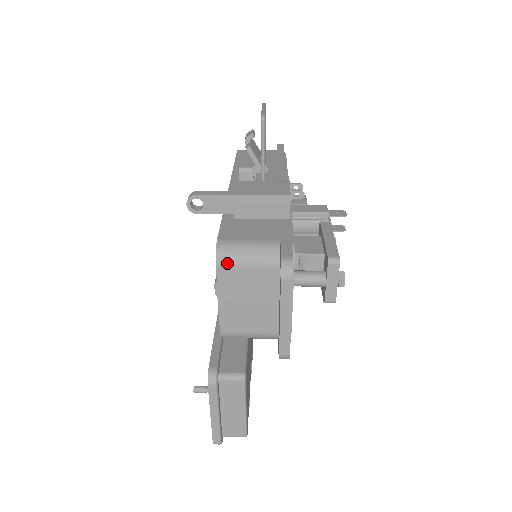
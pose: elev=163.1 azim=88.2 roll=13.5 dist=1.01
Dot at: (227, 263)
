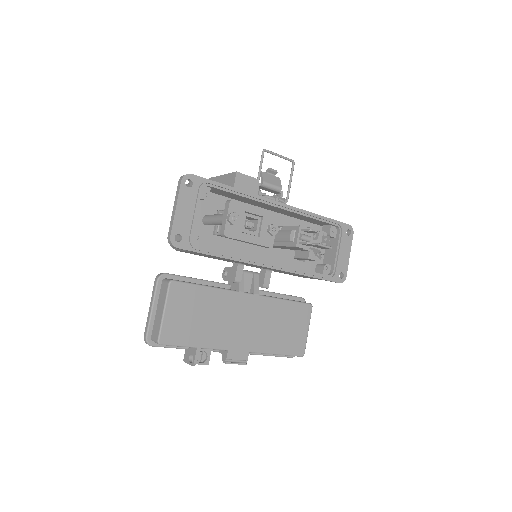
Dot at: occluded
